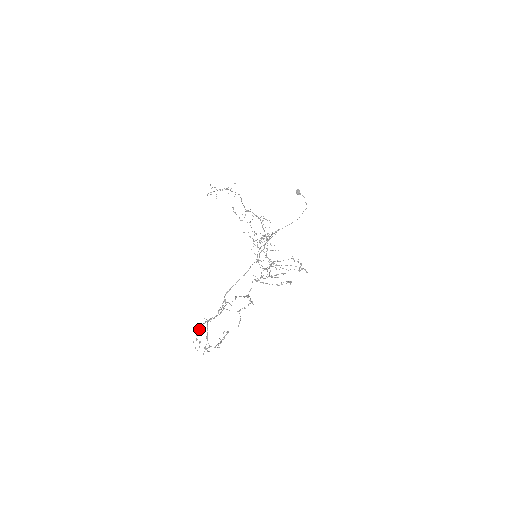
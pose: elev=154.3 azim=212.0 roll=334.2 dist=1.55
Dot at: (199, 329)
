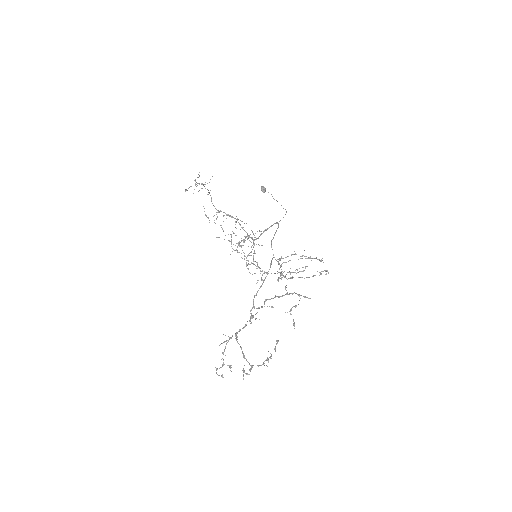
Dot at: (224, 350)
